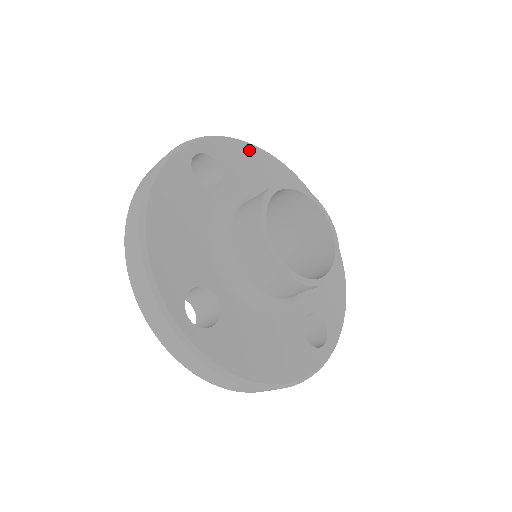
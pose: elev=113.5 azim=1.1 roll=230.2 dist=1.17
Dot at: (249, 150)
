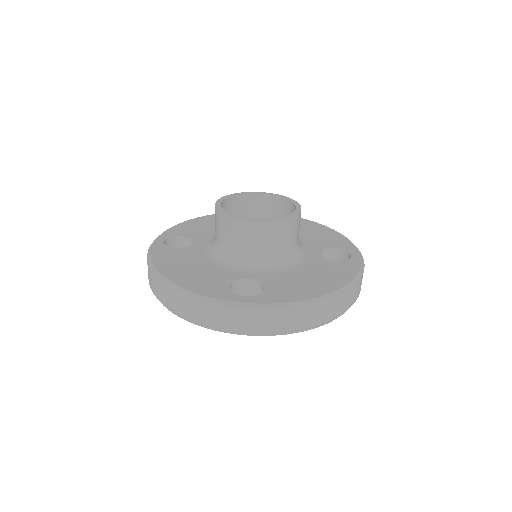
Dot at: (194, 221)
